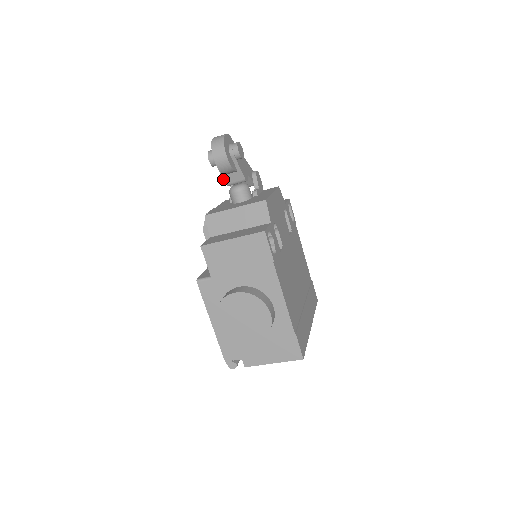
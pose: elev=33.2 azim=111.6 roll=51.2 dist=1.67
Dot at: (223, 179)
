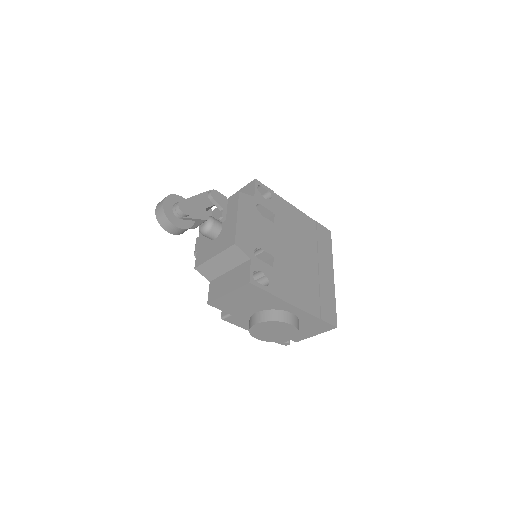
Dot at: occluded
